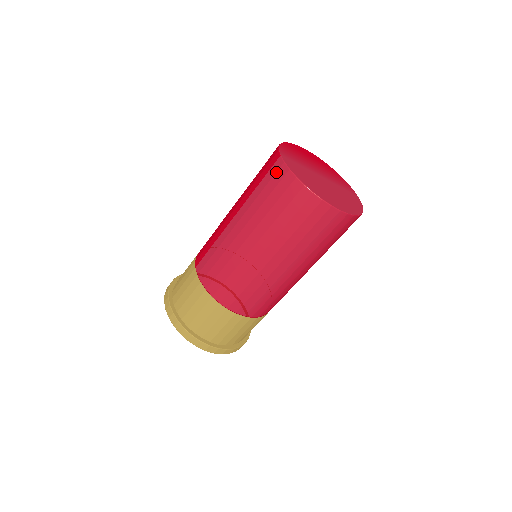
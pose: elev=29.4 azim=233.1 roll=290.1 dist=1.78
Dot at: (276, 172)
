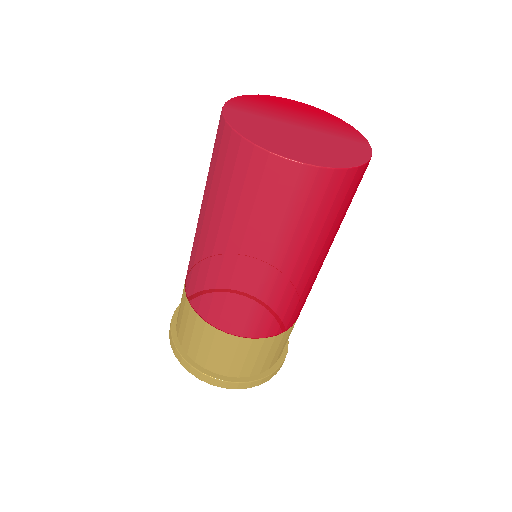
Dot at: (218, 131)
